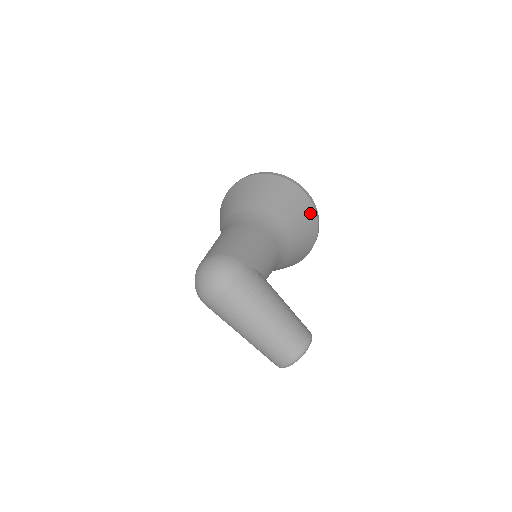
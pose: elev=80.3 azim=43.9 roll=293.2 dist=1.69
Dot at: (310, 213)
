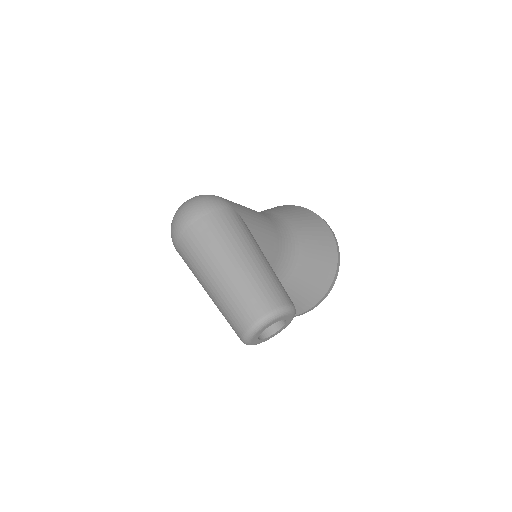
Dot at: (329, 242)
